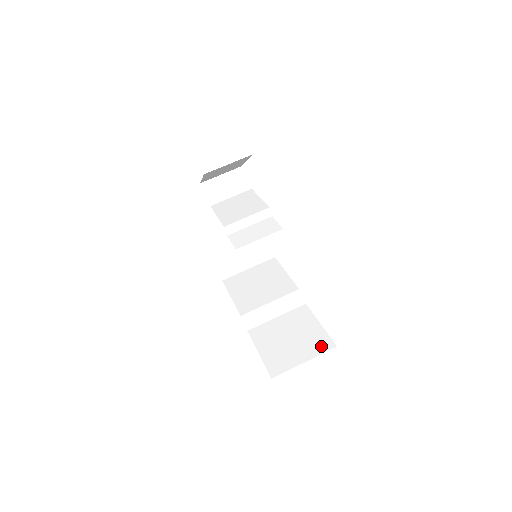
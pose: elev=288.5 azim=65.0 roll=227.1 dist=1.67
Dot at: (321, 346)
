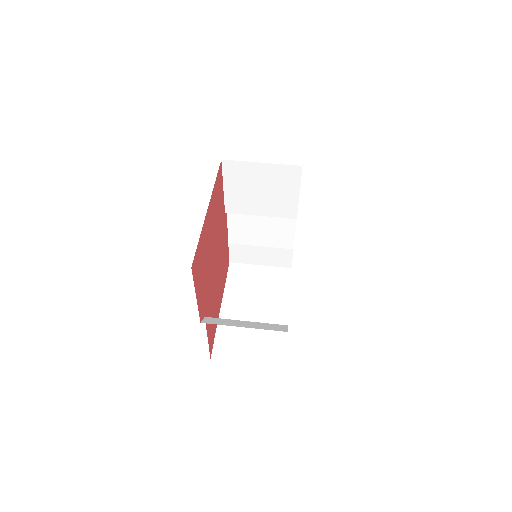
Dot at: occluded
